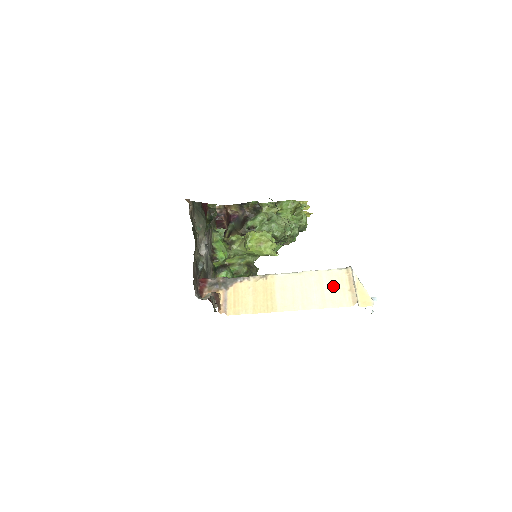
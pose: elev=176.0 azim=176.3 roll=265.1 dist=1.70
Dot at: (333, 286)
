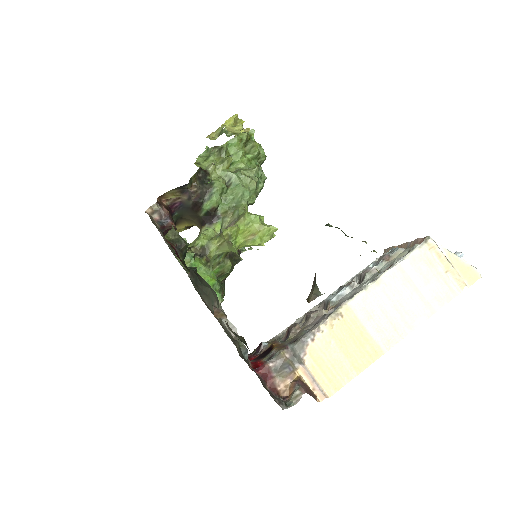
Dot at: (426, 277)
